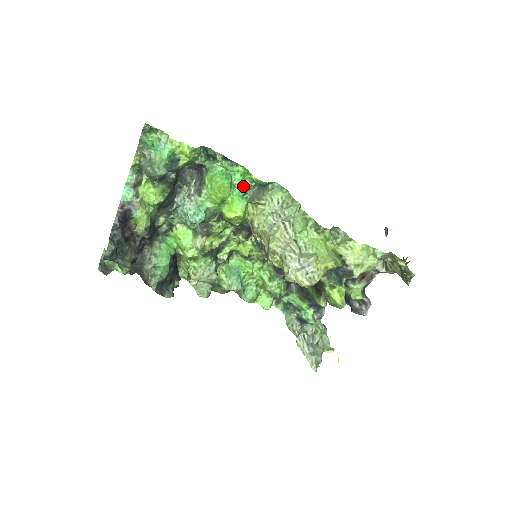
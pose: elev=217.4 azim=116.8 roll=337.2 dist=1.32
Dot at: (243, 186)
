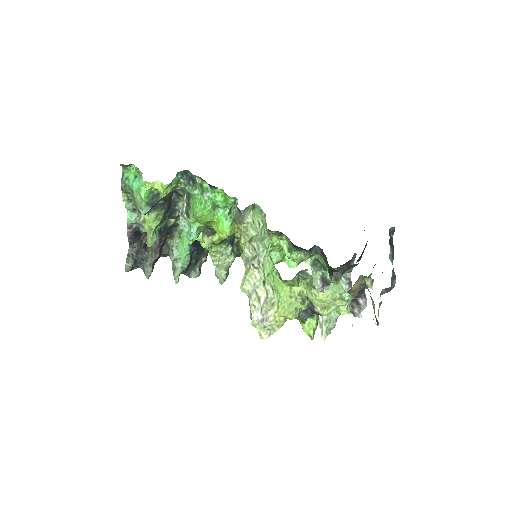
Dot at: (227, 204)
